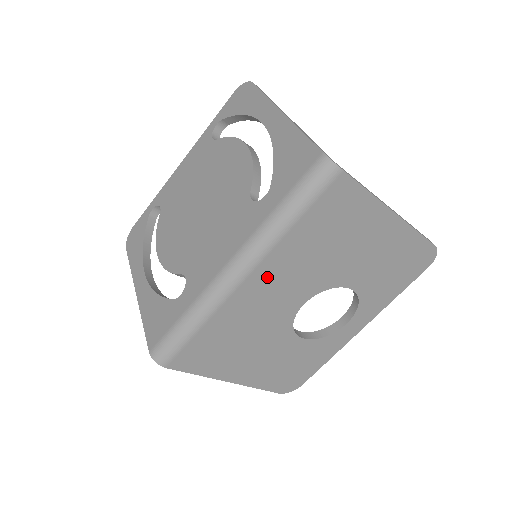
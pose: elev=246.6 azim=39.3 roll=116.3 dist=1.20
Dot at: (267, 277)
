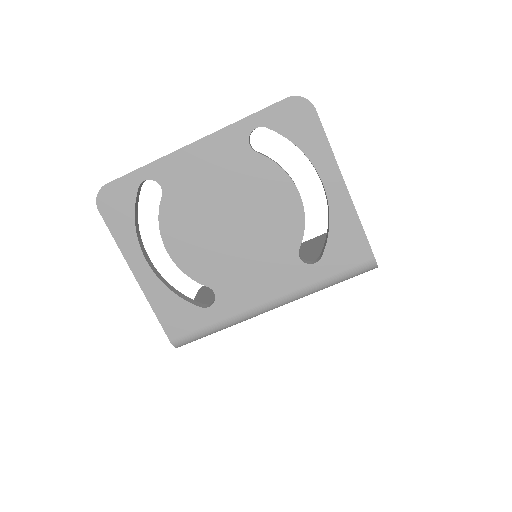
Dot at: occluded
